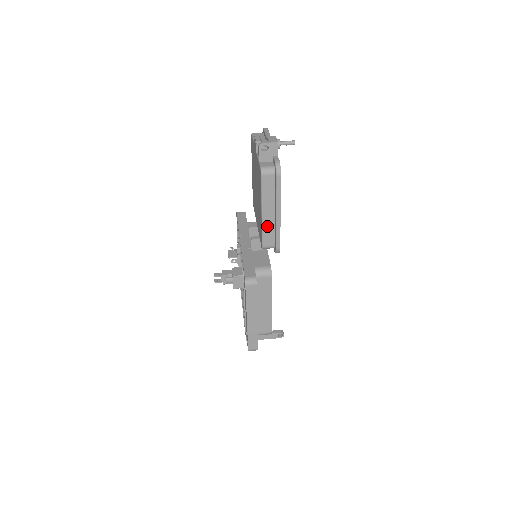
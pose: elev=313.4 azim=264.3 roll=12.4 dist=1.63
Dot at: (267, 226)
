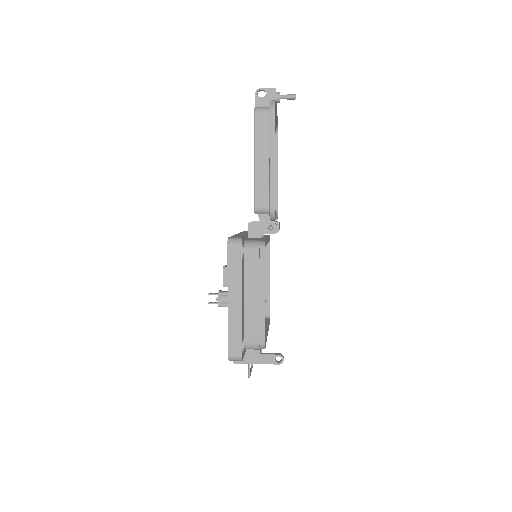
Dot at: (260, 179)
